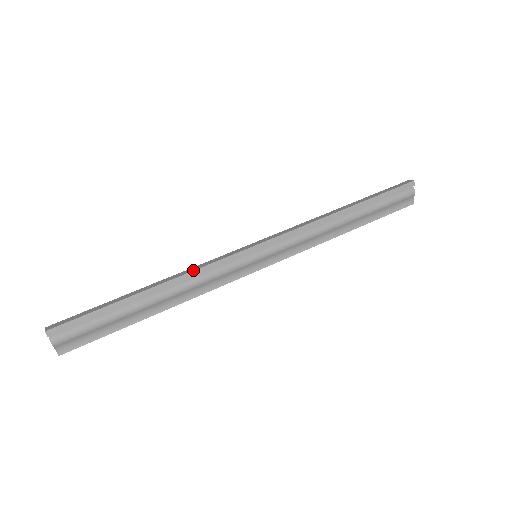
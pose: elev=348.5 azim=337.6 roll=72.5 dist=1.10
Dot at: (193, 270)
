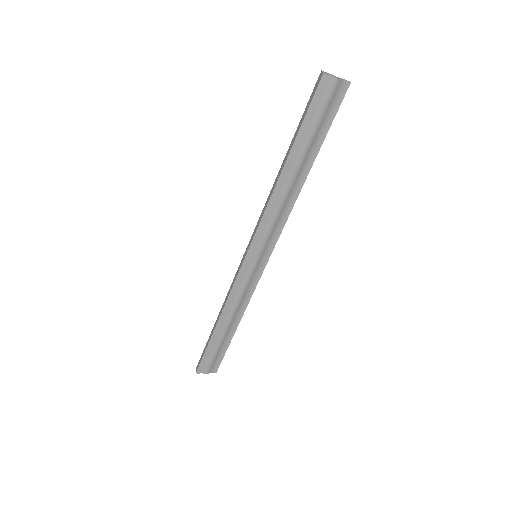
Dot at: (227, 299)
